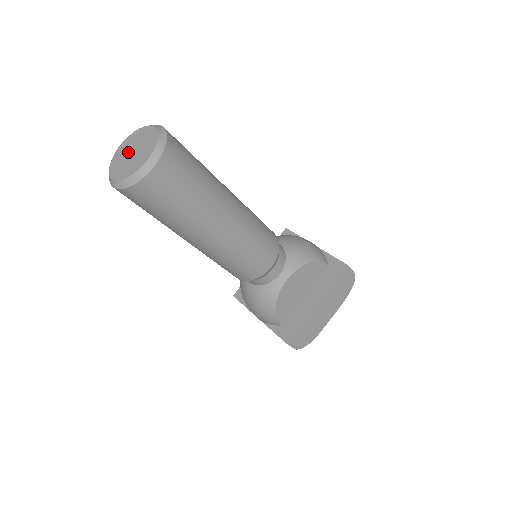
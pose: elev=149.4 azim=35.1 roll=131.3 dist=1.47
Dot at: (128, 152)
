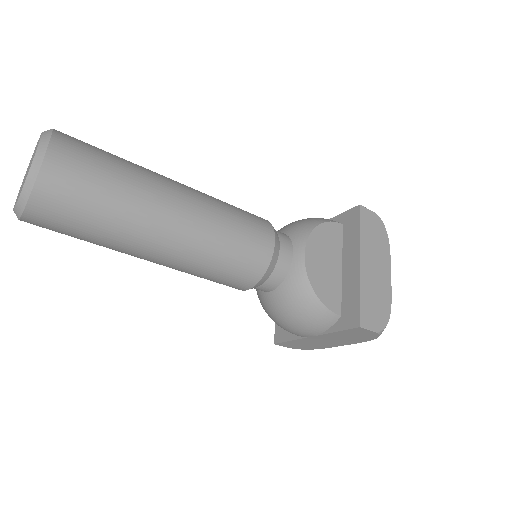
Dot at: (24, 178)
